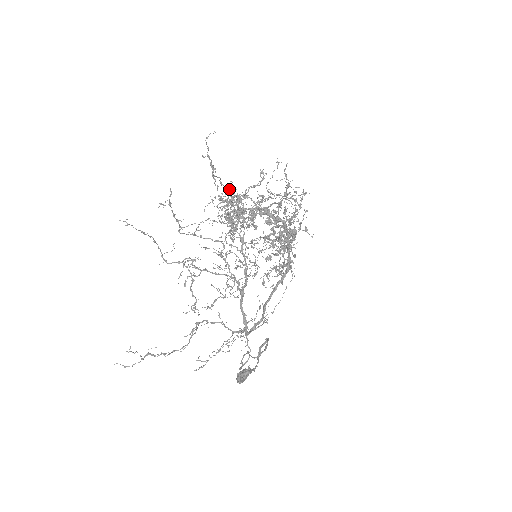
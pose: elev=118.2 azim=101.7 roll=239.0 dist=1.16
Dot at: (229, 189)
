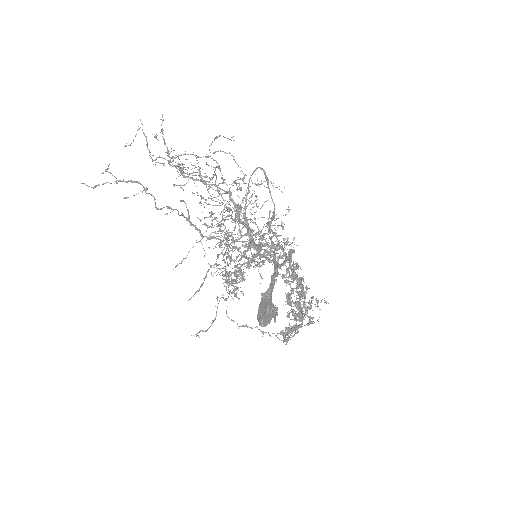
Dot at: (220, 230)
